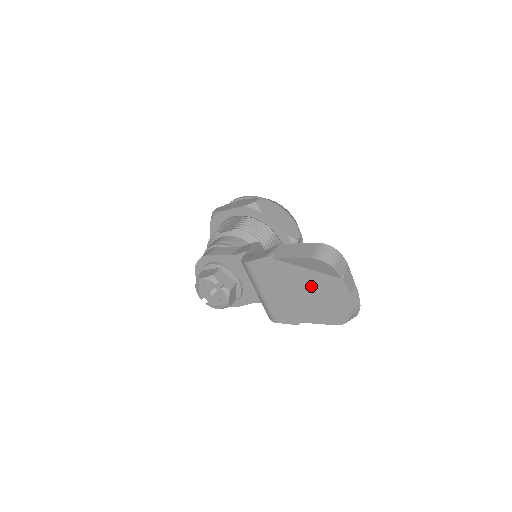
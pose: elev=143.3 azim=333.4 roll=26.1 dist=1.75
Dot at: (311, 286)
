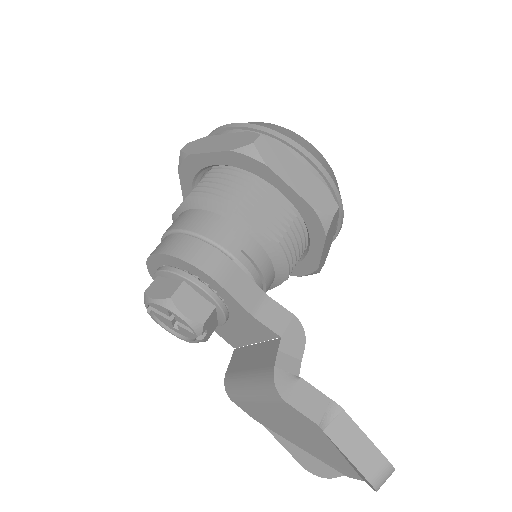
Dot at: (323, 452)
